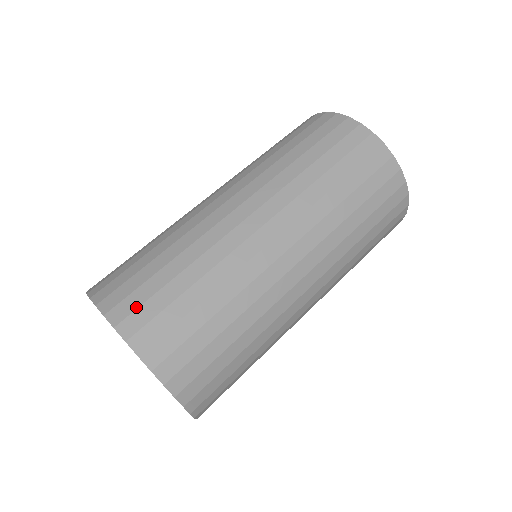
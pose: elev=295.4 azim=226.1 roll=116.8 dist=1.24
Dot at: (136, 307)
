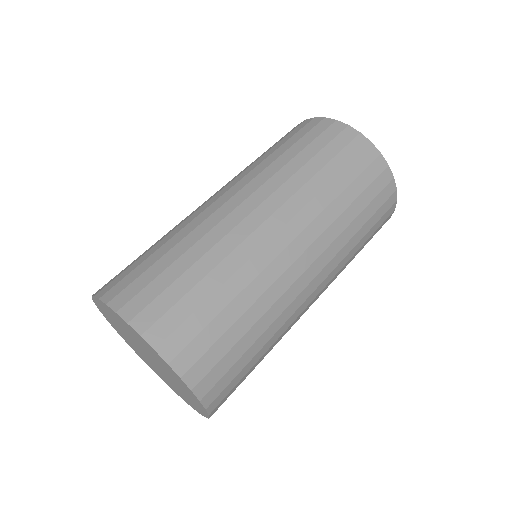
Dot at: (148, 302)
